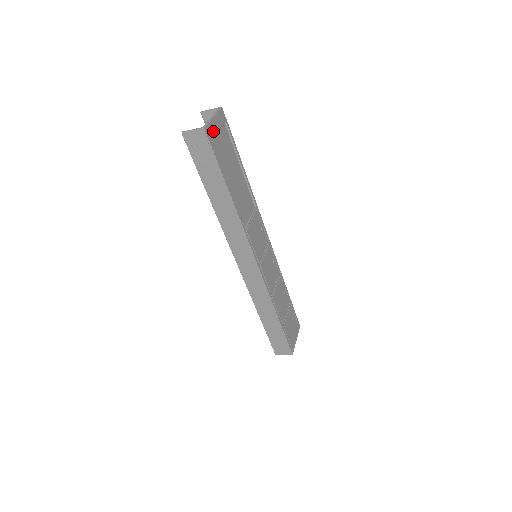
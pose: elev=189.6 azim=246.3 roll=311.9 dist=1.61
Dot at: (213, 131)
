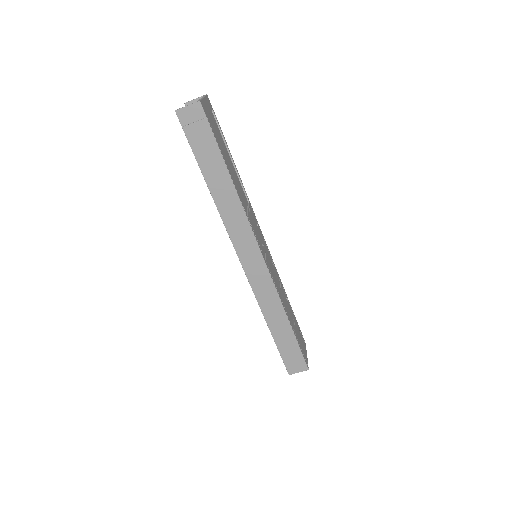
Dot at: (206, 109)
